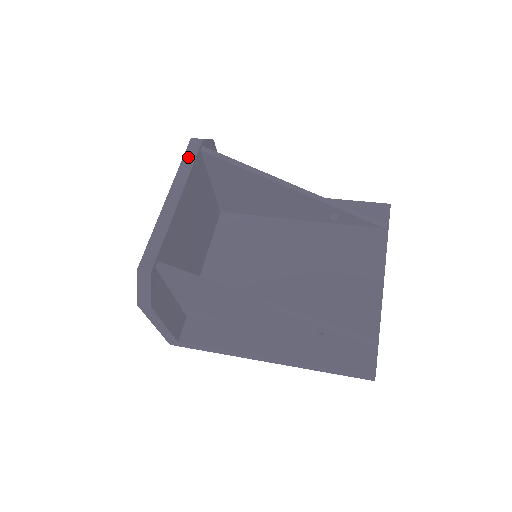
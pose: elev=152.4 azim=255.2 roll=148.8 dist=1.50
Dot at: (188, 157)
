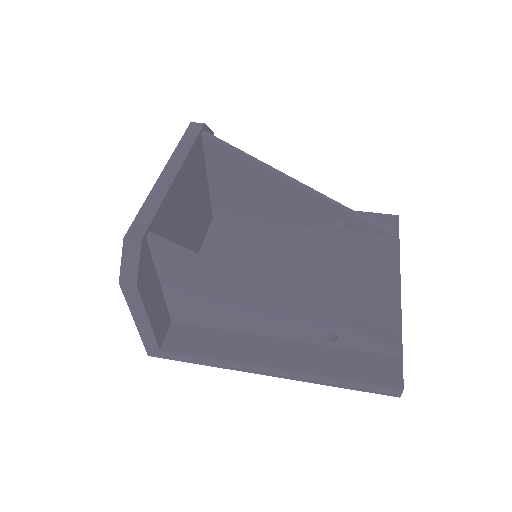
Dot at: (188, 137)
